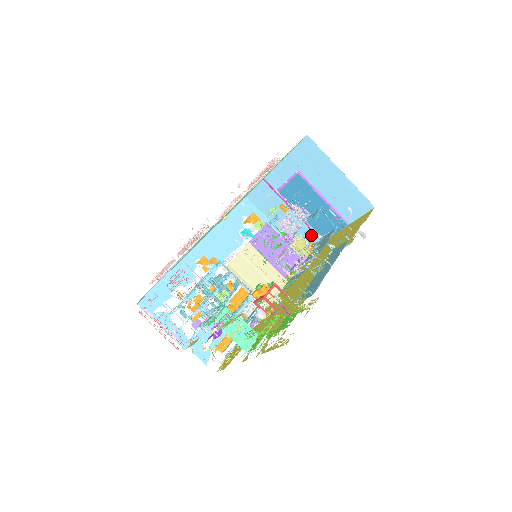
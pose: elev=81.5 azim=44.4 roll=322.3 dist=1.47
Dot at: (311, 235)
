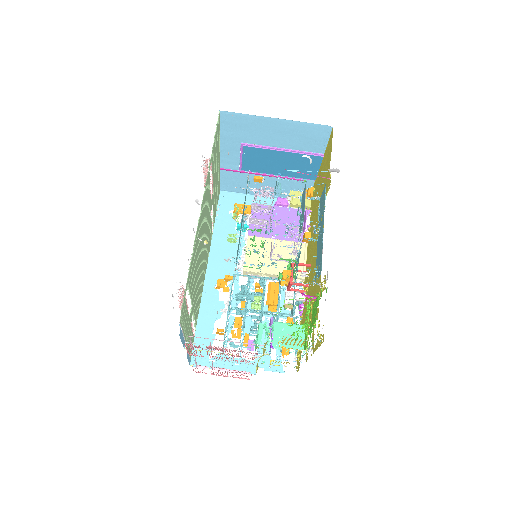
Dot at: (300, 184)
